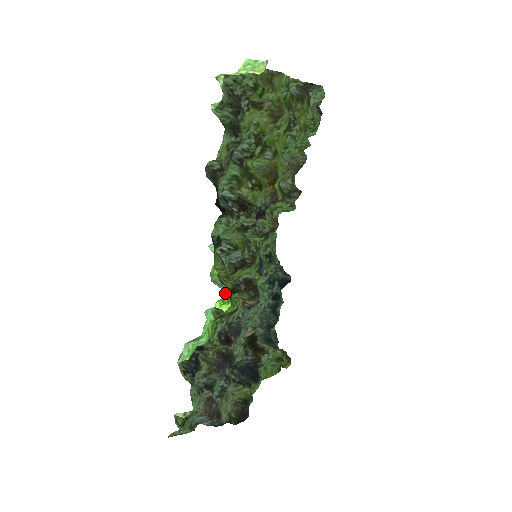
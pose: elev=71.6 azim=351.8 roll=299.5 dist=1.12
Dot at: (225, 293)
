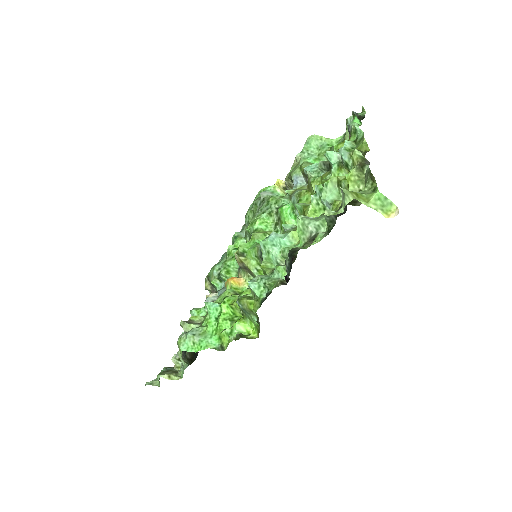
Dot at: (242, 310)
